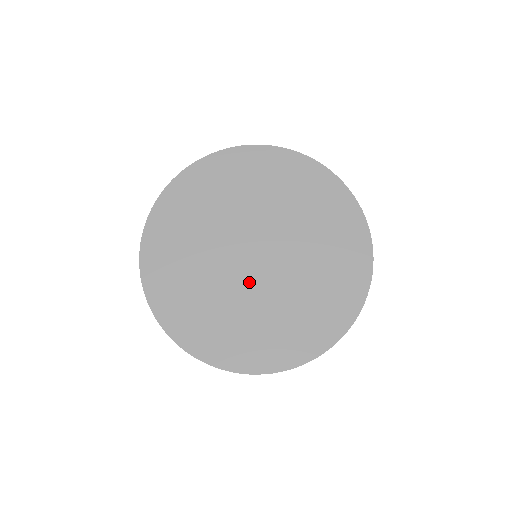
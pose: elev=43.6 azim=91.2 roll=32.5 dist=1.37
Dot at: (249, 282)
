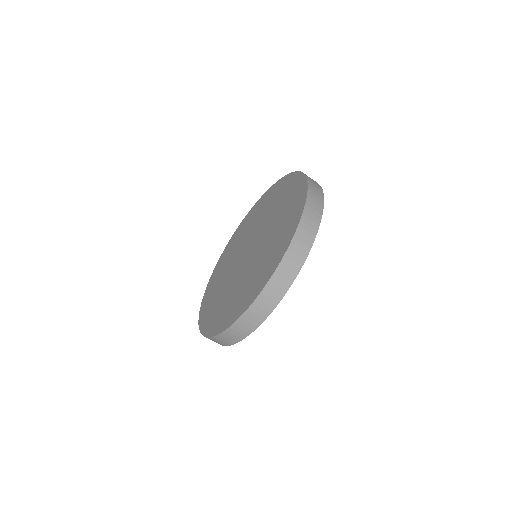
Dot at: (245, 267)
